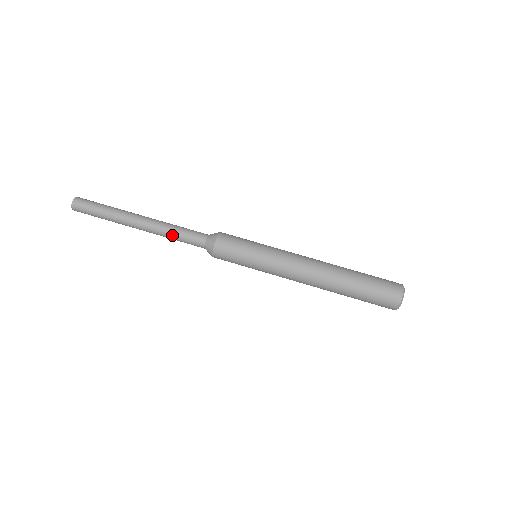
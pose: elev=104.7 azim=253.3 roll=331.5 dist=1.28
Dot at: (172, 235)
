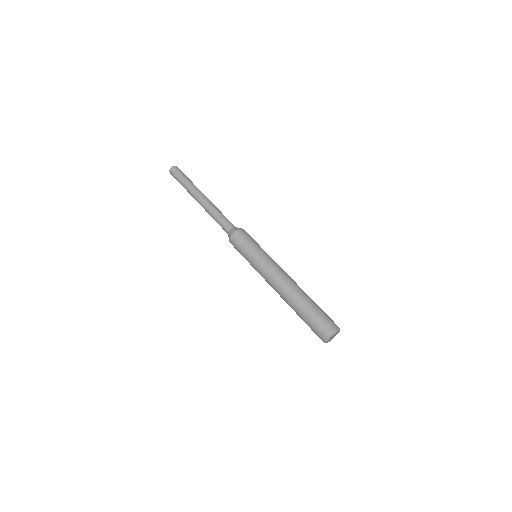
Dot at: (213, 217)
